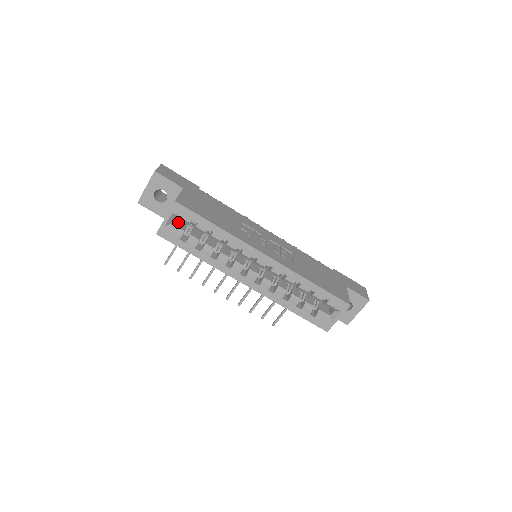
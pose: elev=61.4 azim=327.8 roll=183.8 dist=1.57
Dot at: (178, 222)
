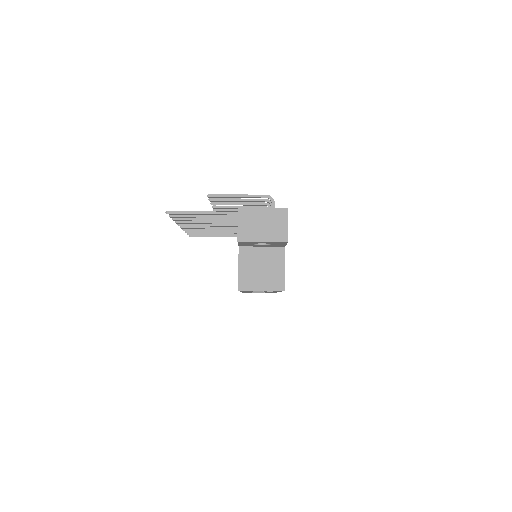
Dot at: occluded
